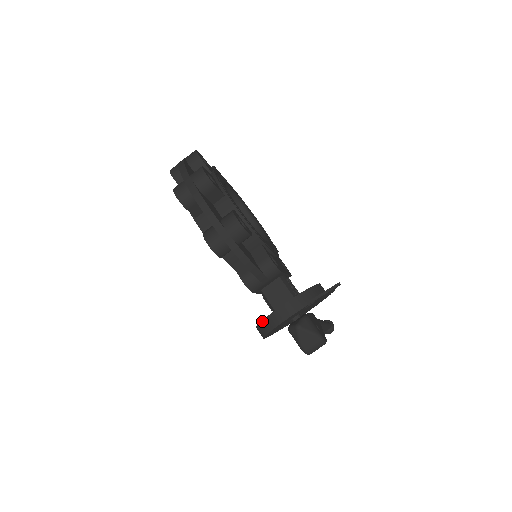
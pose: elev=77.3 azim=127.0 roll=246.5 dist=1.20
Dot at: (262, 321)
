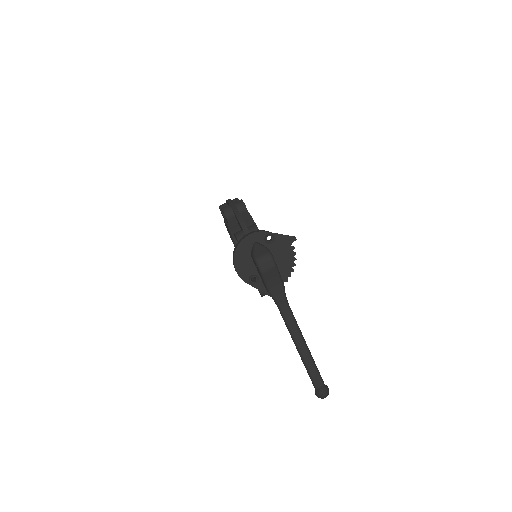
Dot at: occluded
